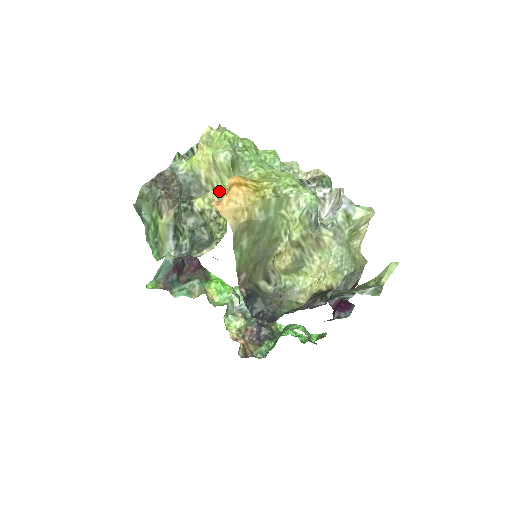
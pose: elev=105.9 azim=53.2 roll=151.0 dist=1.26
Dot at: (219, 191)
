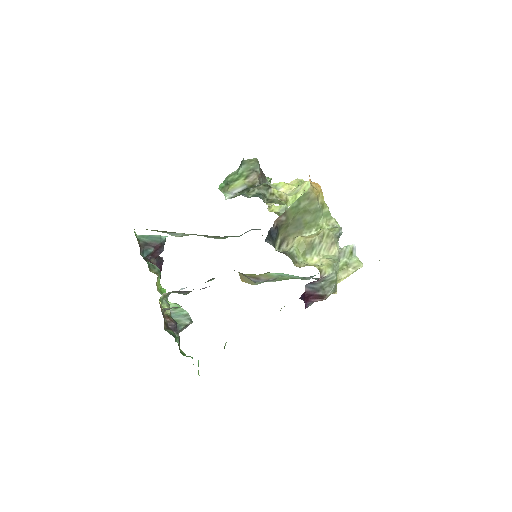
Dot at: (290, 196)
